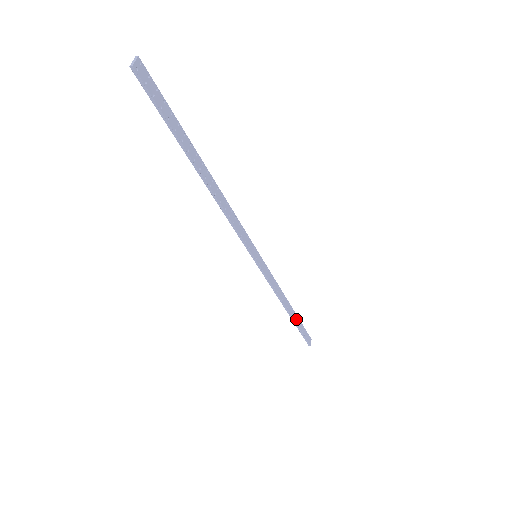
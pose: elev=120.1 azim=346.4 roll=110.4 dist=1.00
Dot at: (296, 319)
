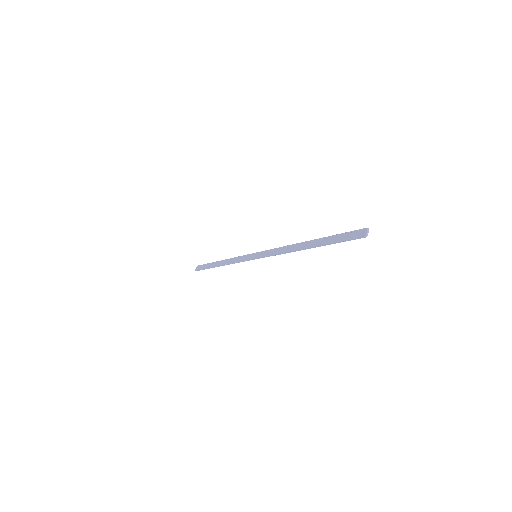
Dot at: occluded
